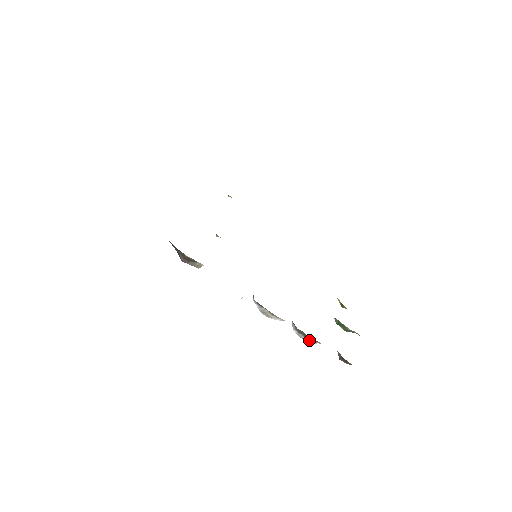
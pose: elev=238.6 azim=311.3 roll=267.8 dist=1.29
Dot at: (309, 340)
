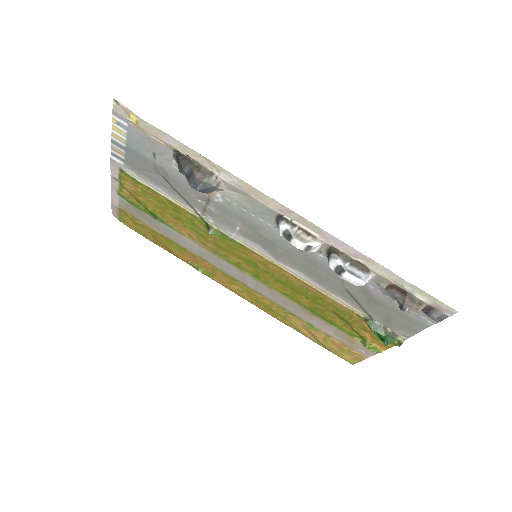
Dot at: (359, 271)
